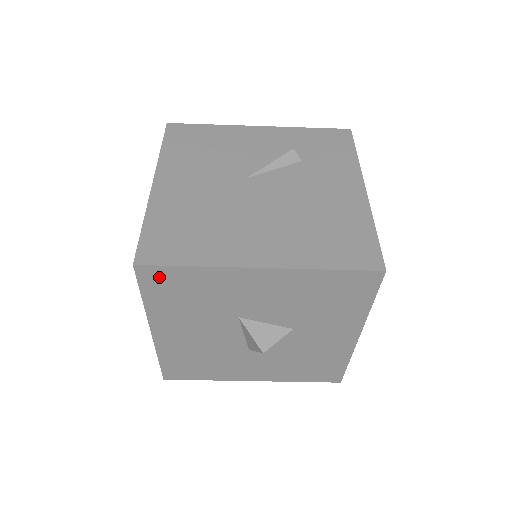
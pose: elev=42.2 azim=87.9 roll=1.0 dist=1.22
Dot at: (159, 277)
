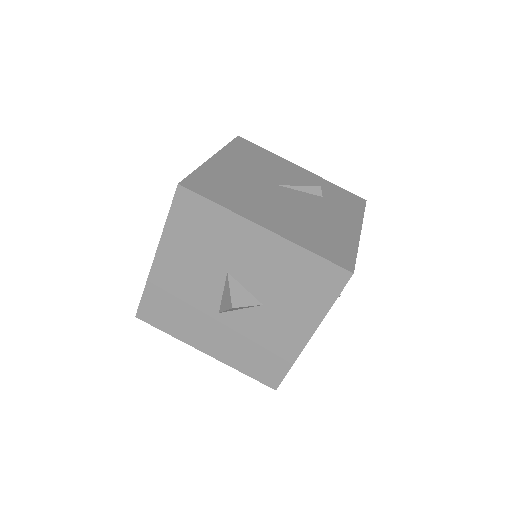
Dot at: (190, 204)
